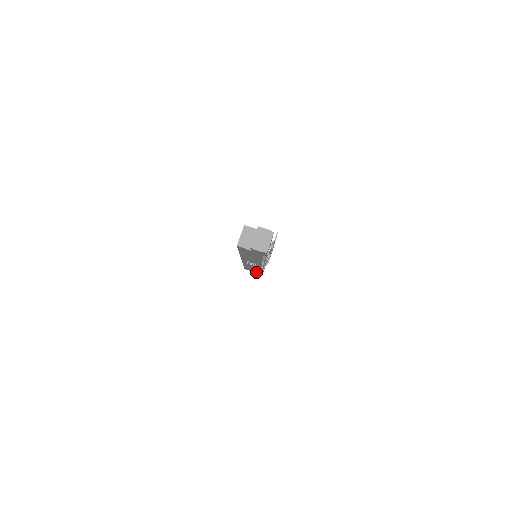
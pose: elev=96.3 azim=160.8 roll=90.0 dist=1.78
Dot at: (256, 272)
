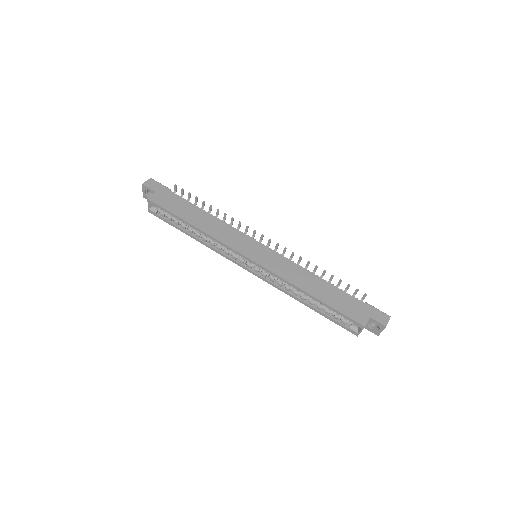
Dot at: occluded
